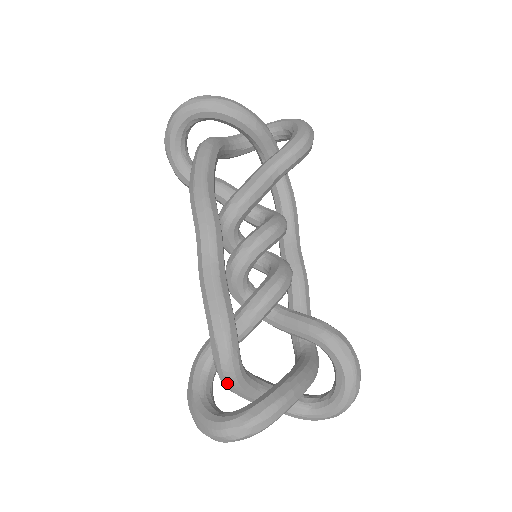
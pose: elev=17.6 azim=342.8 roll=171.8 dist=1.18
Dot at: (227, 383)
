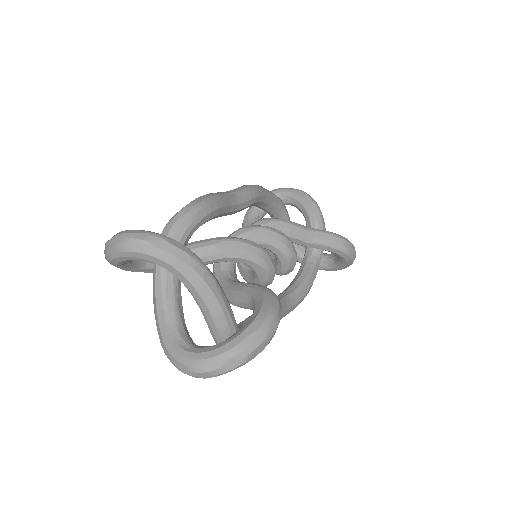
Dot at: occluded
